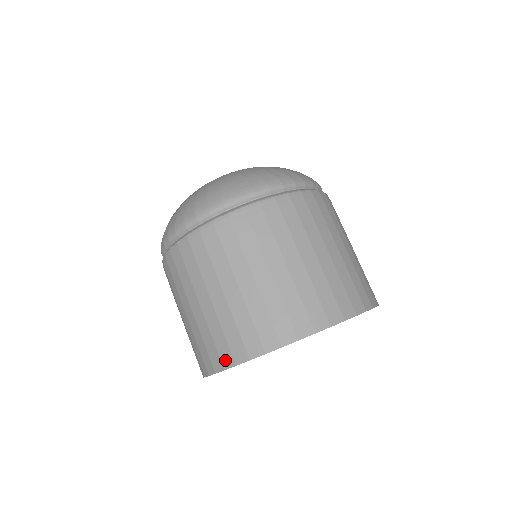
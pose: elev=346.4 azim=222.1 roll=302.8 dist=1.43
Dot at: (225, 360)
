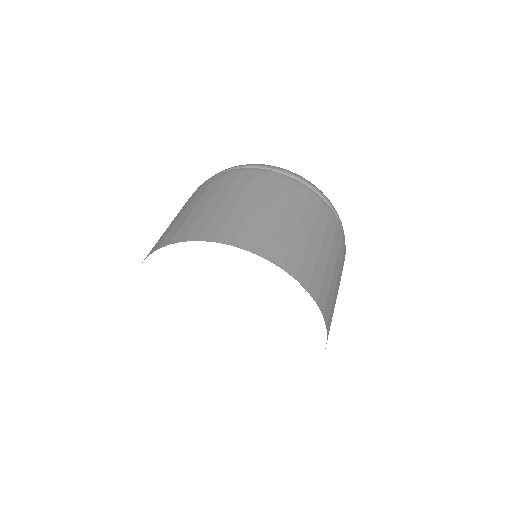
Dot at: (258, 248)
